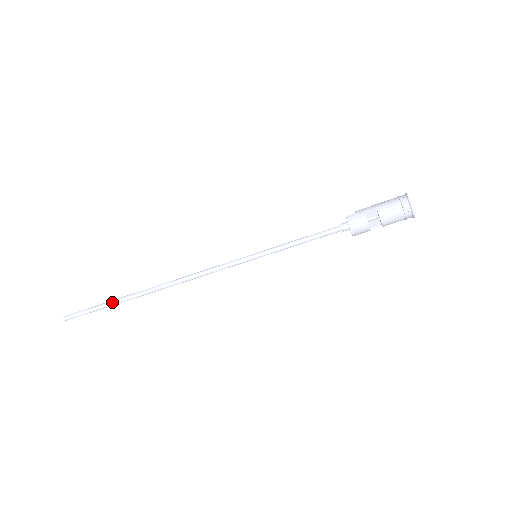
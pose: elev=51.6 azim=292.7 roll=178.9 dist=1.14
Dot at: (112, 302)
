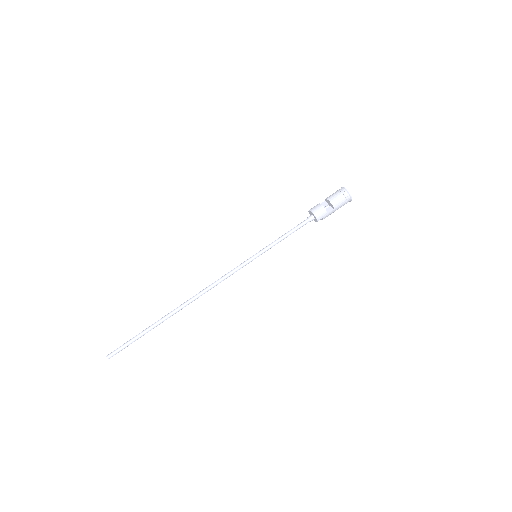
Dot at: (149, 326)
